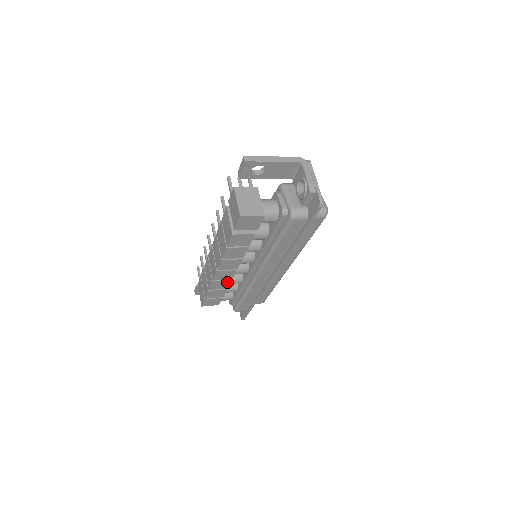
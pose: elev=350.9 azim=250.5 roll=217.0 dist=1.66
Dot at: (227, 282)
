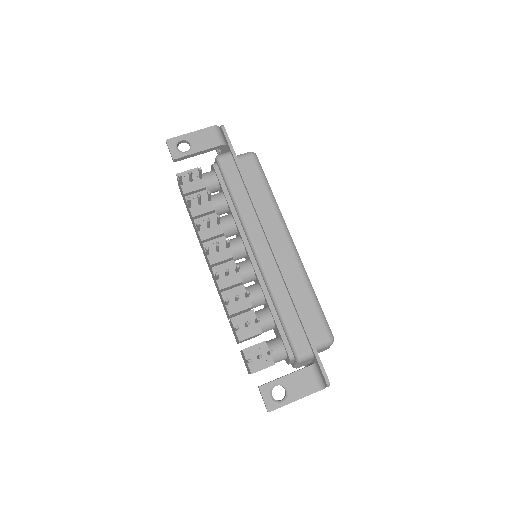
Dot at: occluded
